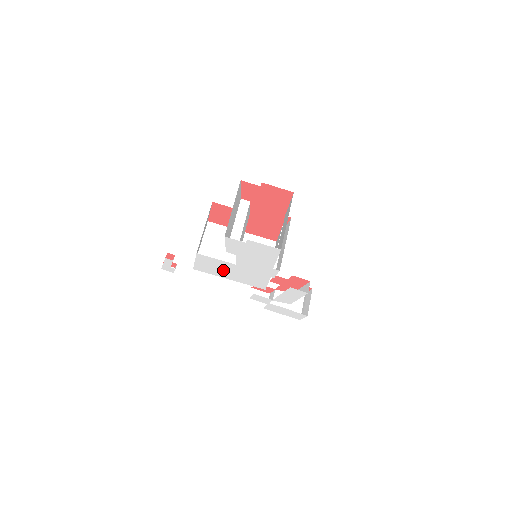
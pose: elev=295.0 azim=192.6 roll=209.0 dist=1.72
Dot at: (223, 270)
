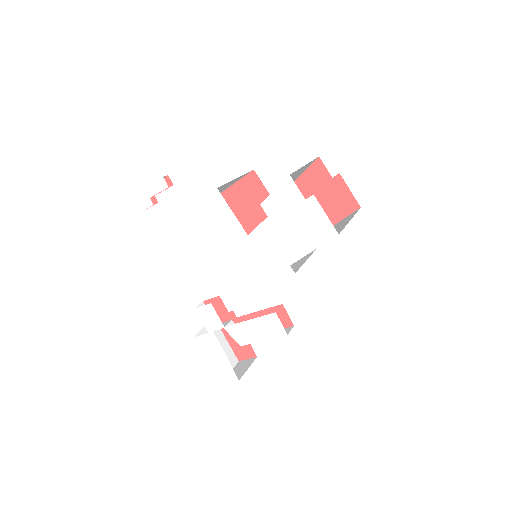
Dot at: (218, 237)
